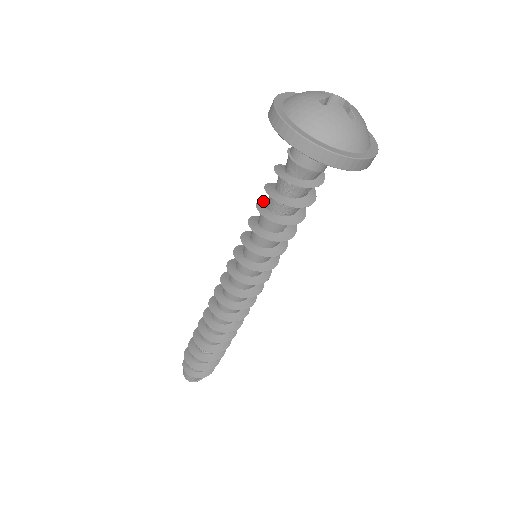
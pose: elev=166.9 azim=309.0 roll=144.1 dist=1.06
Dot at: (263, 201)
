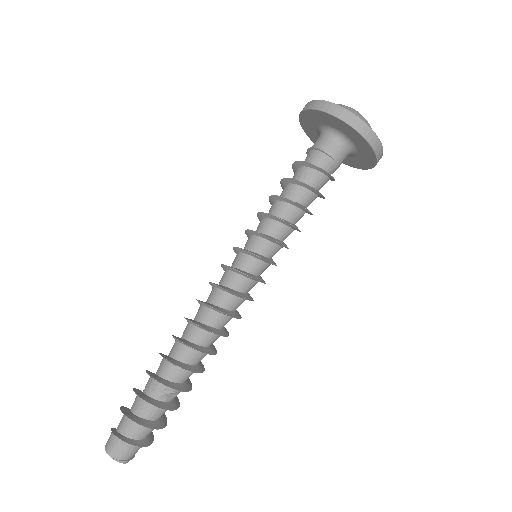
Dot at: (272, 197)
